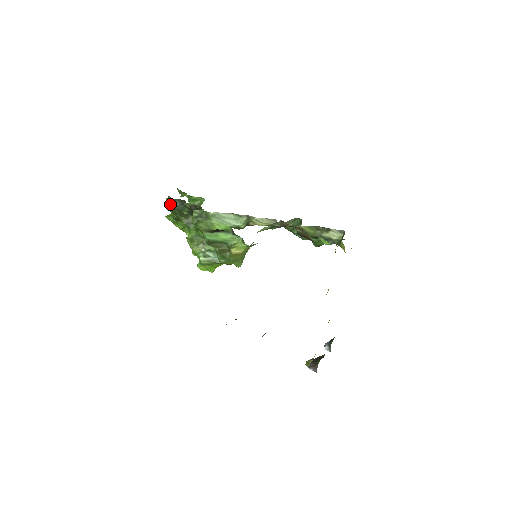
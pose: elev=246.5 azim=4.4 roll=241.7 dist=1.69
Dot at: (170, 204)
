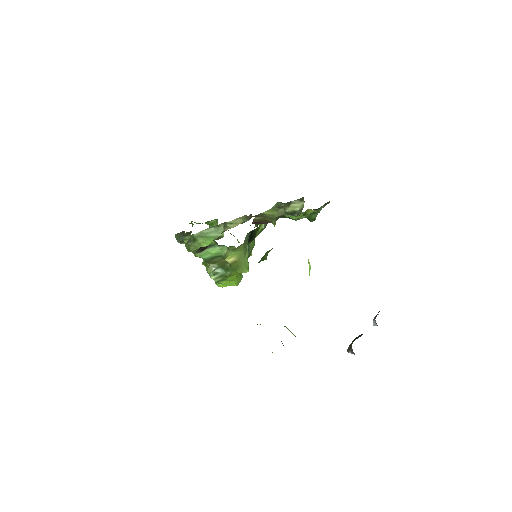
Dot at: occluded
